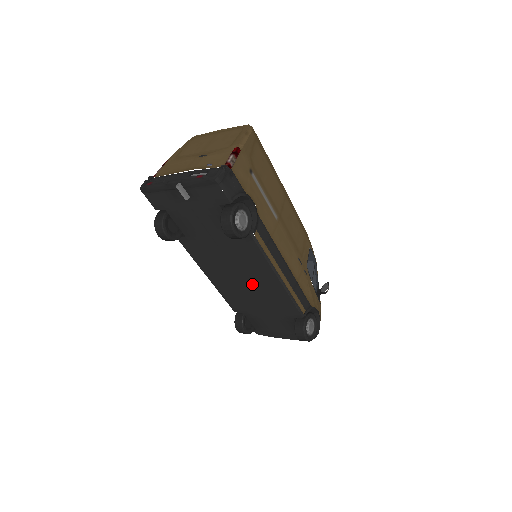
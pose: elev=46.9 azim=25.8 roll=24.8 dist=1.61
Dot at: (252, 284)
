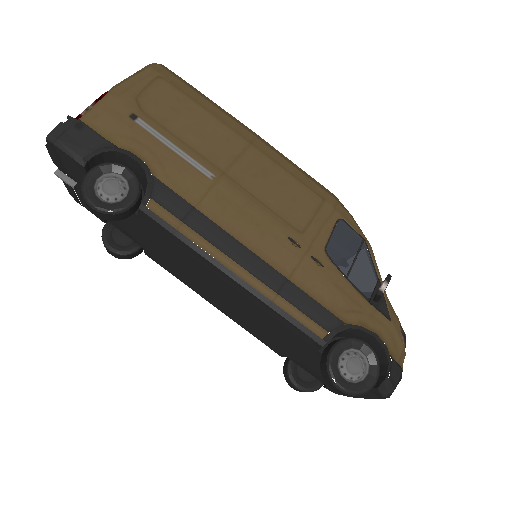
Dot at: (232, 298)
